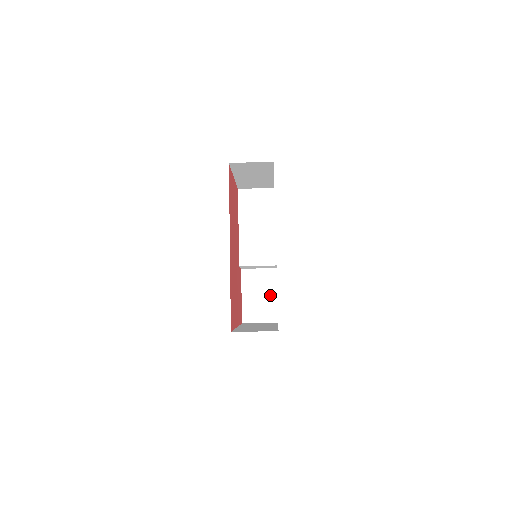
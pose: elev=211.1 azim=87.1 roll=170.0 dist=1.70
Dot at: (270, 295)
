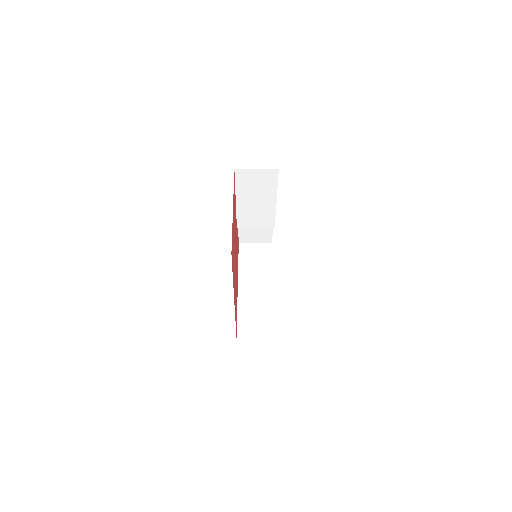
Dot at: (266, 228)
